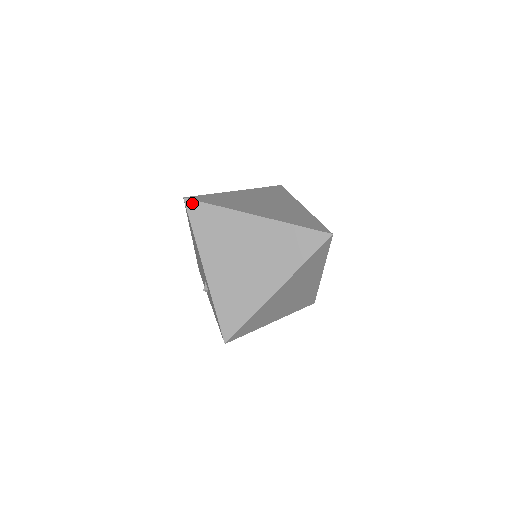
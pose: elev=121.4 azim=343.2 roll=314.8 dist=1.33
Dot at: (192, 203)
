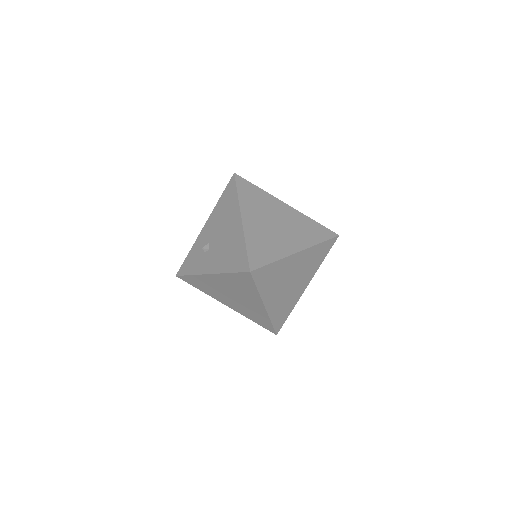
Dot at: (249, 276)
